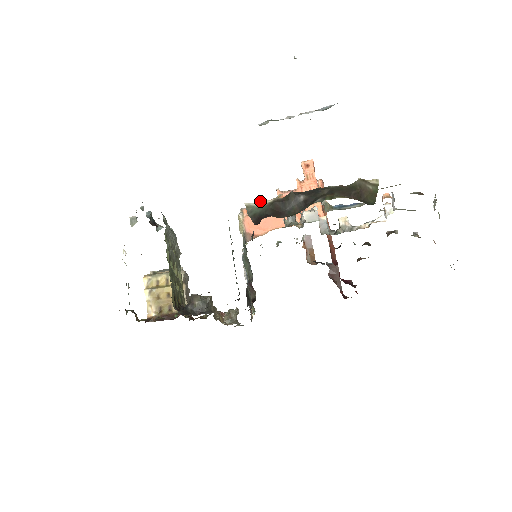
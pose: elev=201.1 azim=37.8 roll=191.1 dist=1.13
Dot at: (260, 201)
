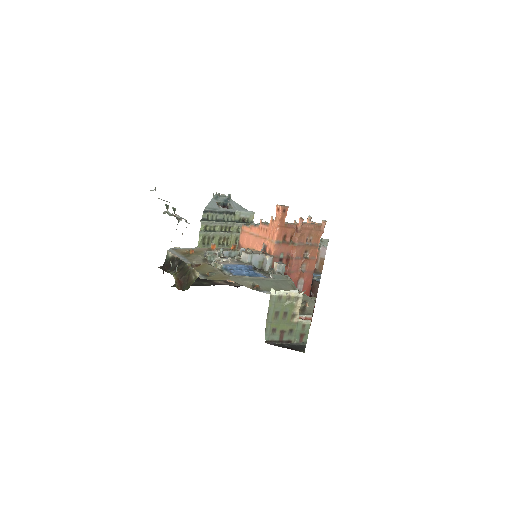
Dot at: (171, 253)
